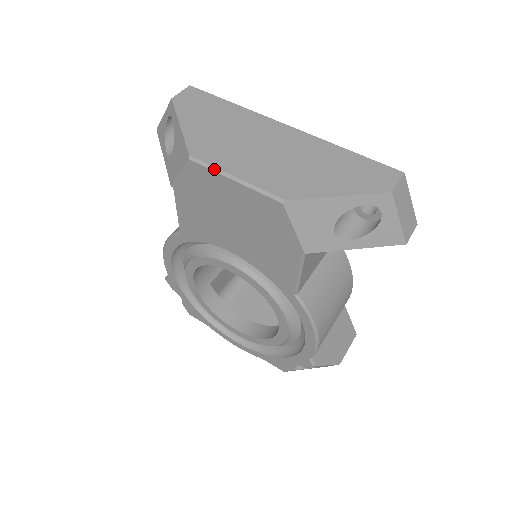
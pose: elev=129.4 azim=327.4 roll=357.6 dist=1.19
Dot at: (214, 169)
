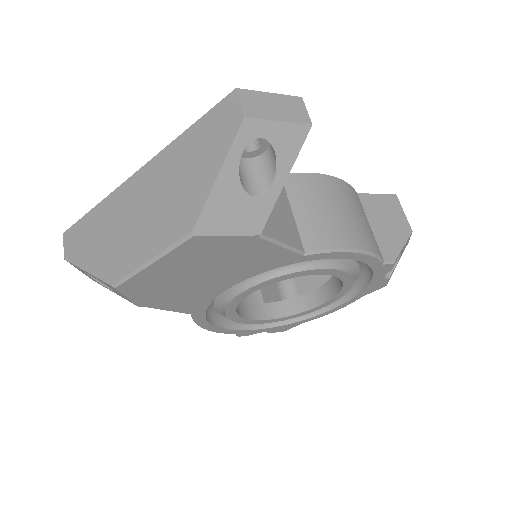
Dot at: (133, 274)
